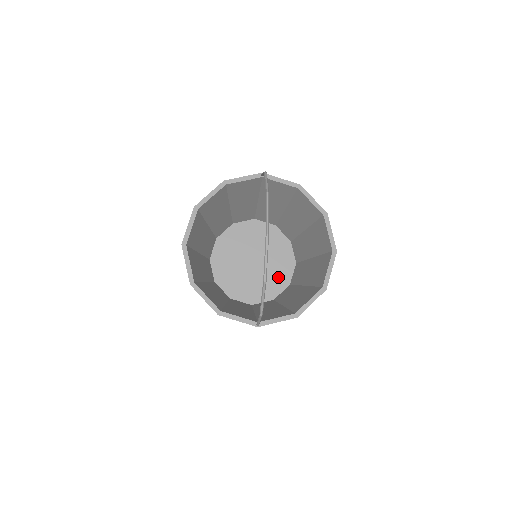
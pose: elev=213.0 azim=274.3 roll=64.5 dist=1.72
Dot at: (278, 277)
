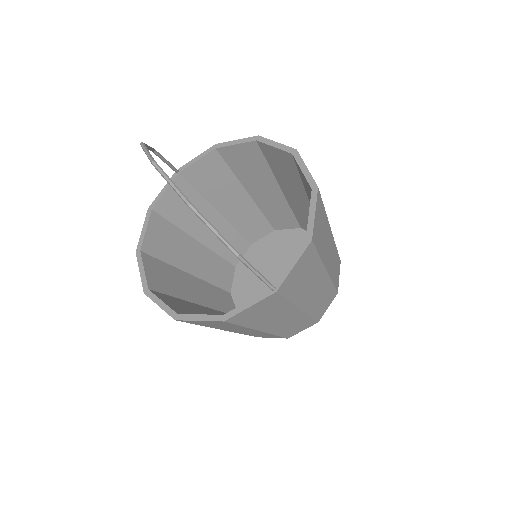
Dot at: occluded
